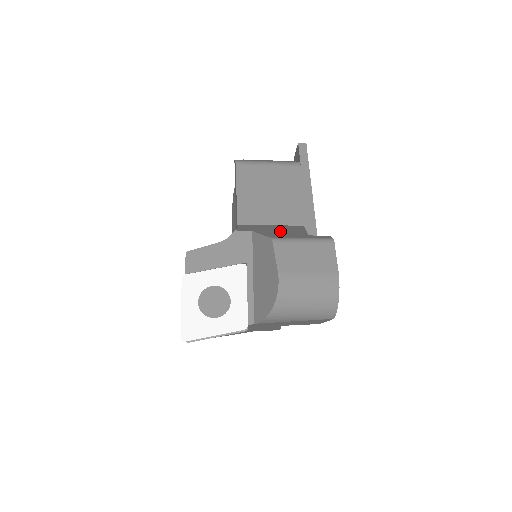
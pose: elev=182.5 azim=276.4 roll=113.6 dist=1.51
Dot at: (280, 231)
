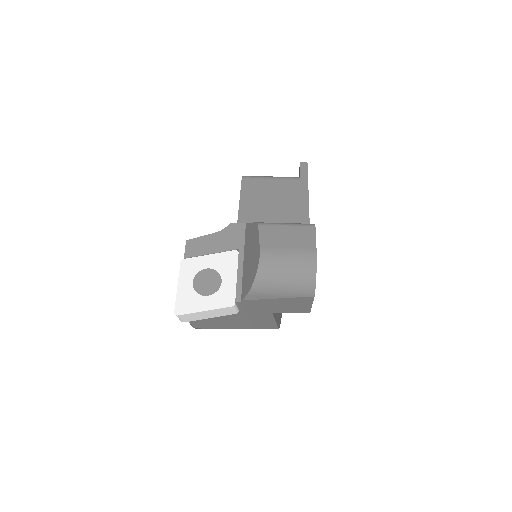
Dot at: occluded
